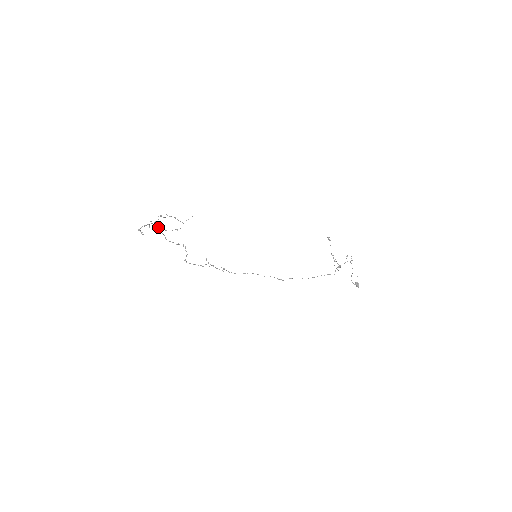
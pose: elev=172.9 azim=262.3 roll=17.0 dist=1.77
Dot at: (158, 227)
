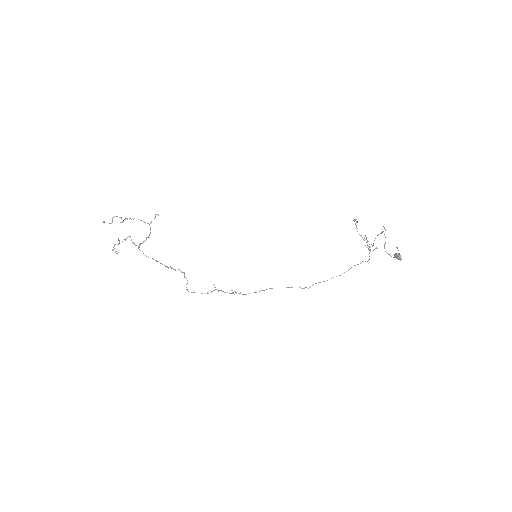
Dot at: (132, 242)
